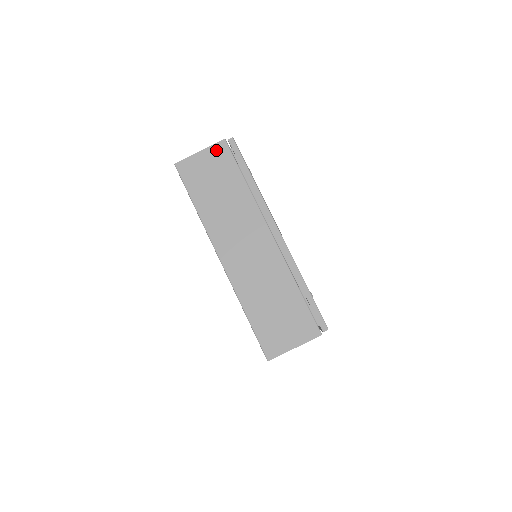
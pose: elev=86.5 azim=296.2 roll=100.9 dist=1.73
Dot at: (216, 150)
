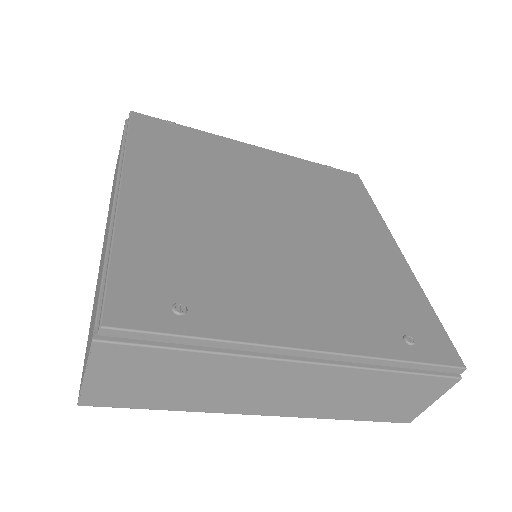
Dot at: (104, 359)
